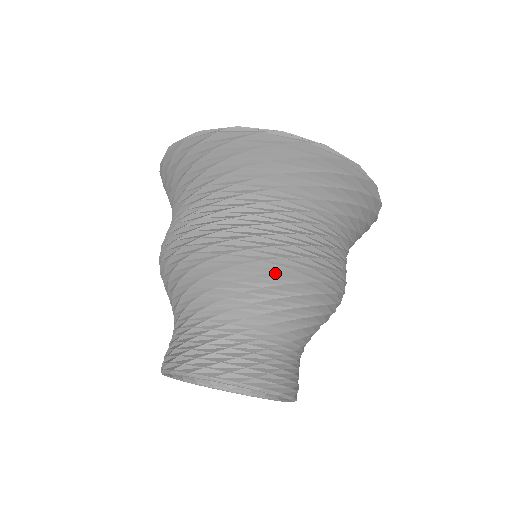
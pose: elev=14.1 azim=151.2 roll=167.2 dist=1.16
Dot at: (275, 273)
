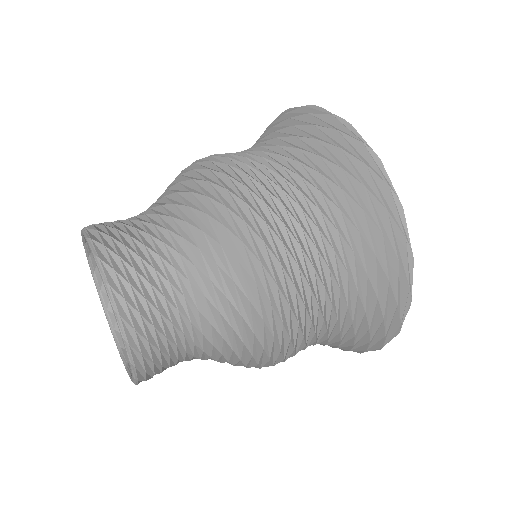
Dot at: (183, 171)
